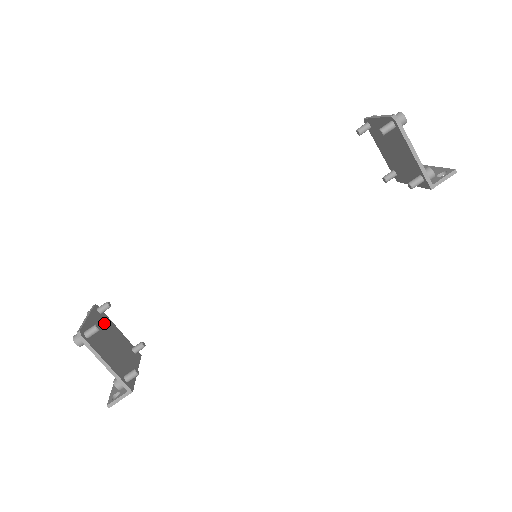
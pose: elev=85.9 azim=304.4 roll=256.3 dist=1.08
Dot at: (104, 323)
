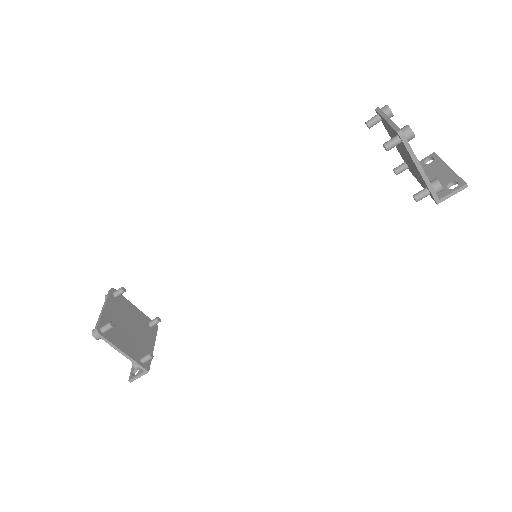
Dot at: (121, 307)
